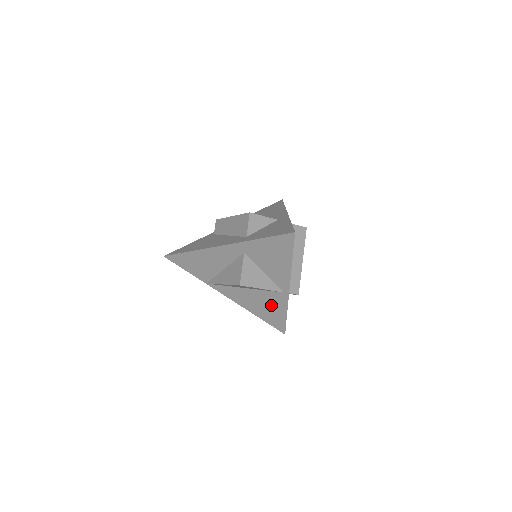
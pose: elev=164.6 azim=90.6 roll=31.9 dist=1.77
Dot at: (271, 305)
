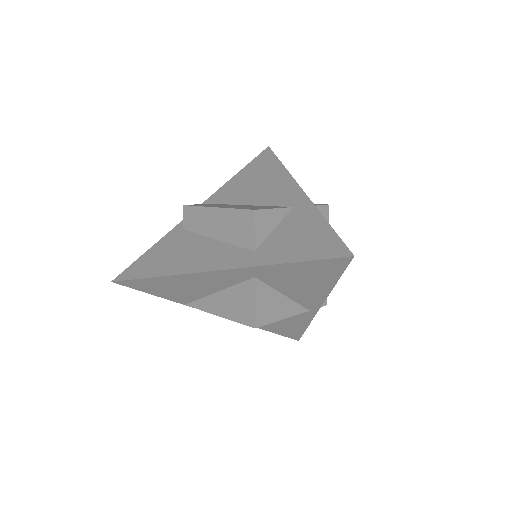
Dot at: (285, 320)
